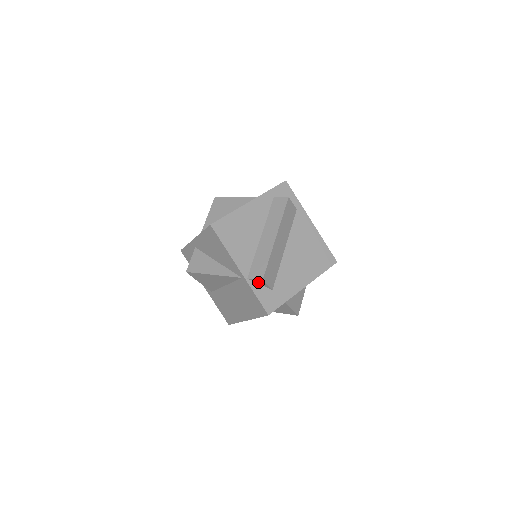
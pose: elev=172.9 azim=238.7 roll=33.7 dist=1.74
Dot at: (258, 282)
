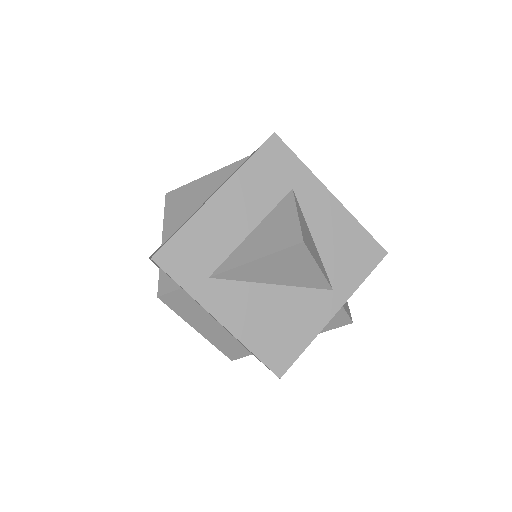
Dot at: occluded
